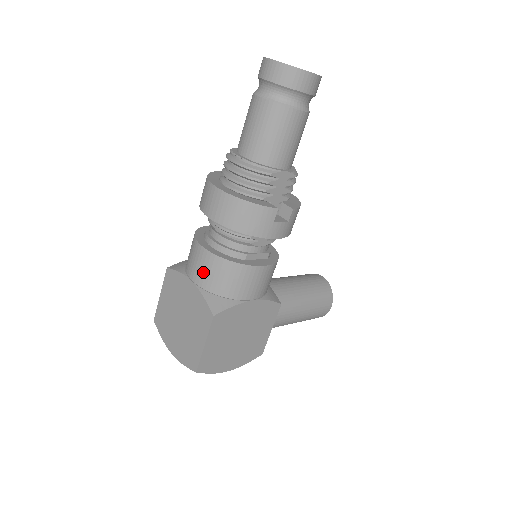
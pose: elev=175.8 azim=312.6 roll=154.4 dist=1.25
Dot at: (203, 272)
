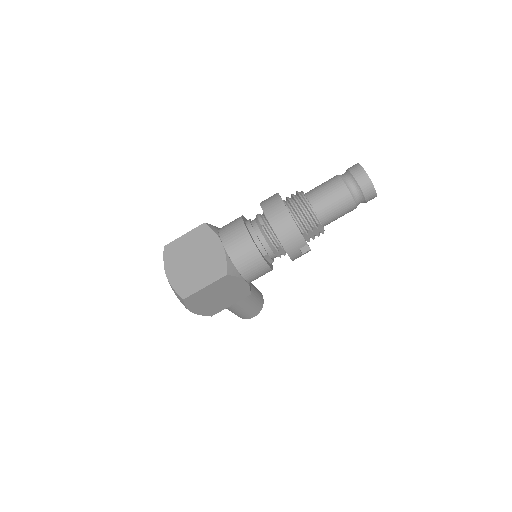
Dot at: (236, 245)
